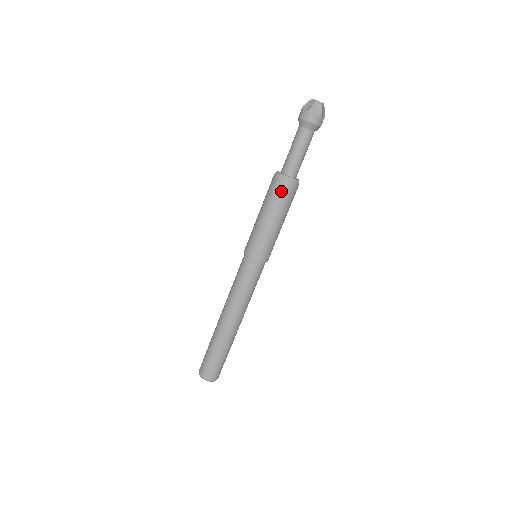
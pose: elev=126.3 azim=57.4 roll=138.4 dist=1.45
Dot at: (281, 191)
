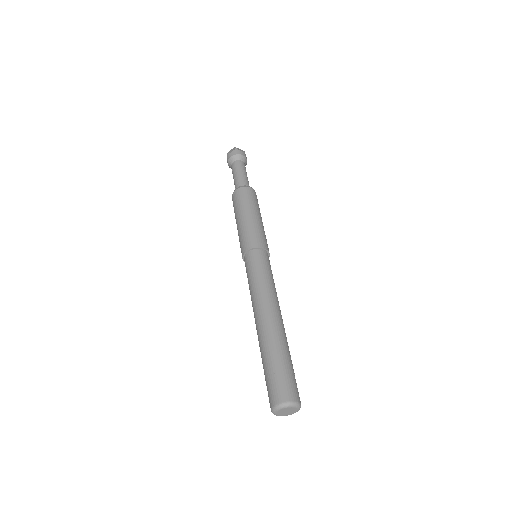
Dot at: (249, 194)
